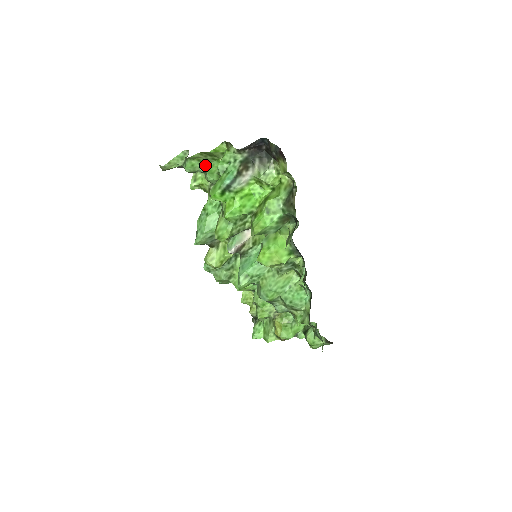
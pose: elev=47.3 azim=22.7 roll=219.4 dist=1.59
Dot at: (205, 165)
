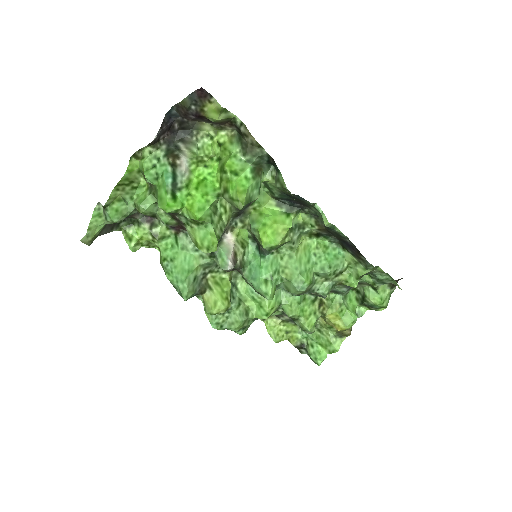
Dot at: (129, 203)
